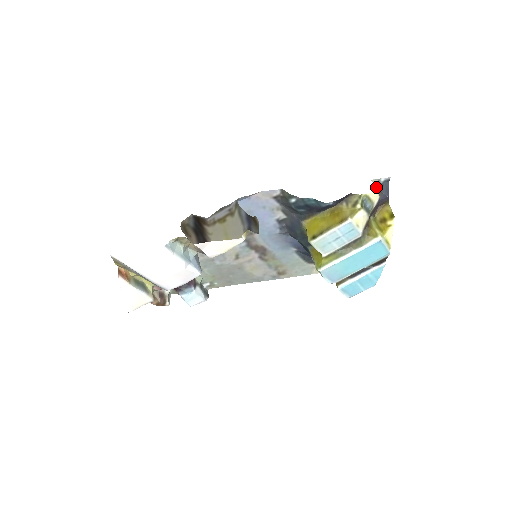
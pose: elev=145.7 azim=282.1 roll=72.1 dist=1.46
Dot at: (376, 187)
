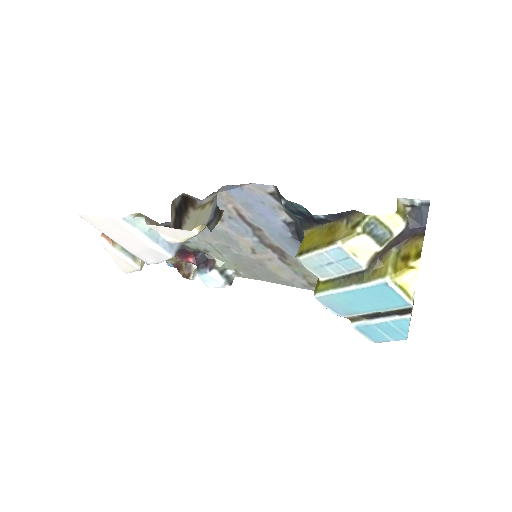
Dot at: (398, 209)
